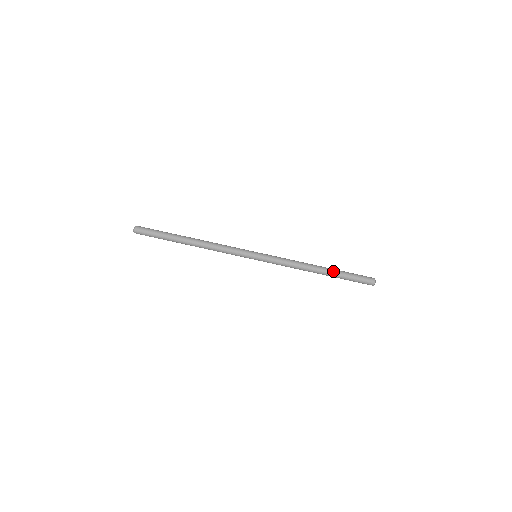
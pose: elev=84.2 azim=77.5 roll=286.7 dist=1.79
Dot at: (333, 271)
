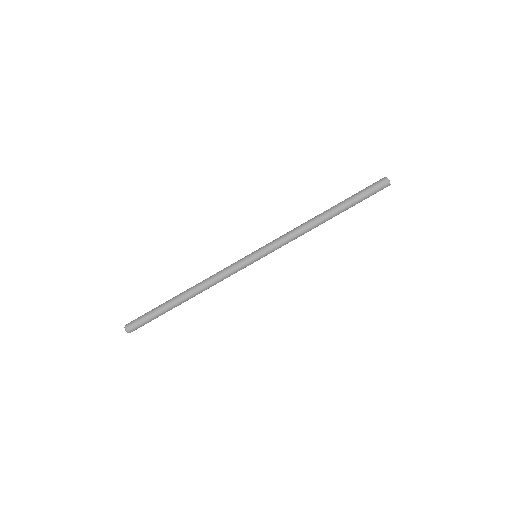
Dot at: (339, 206)
